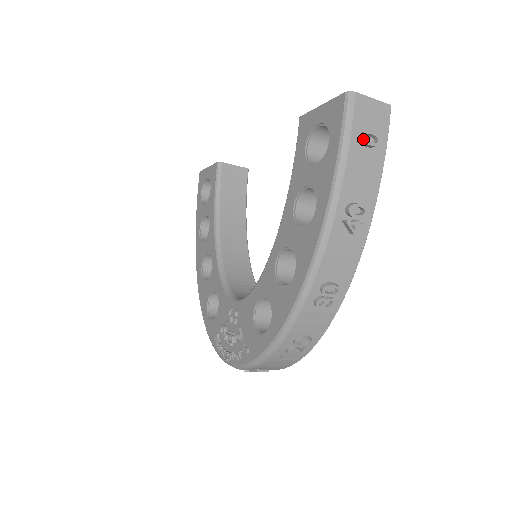
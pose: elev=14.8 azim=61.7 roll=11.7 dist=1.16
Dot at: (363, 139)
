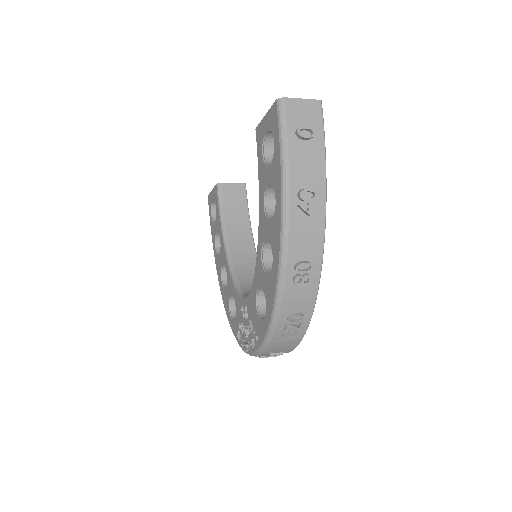
Dot at: (298, 134)
